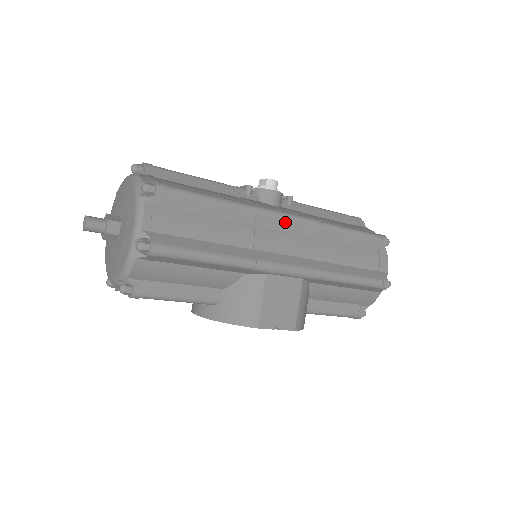
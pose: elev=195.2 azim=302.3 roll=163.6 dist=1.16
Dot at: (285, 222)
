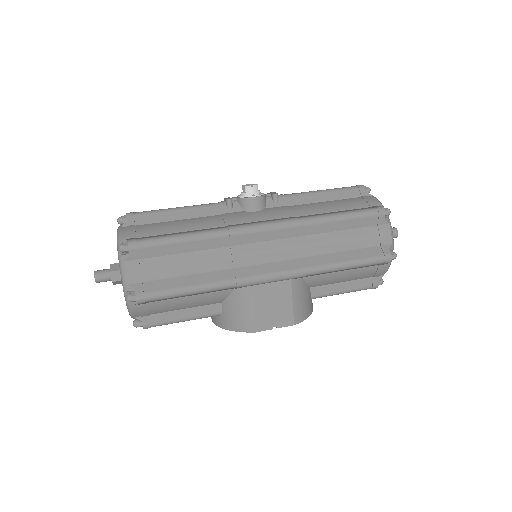
Dot at: (260, 233)
